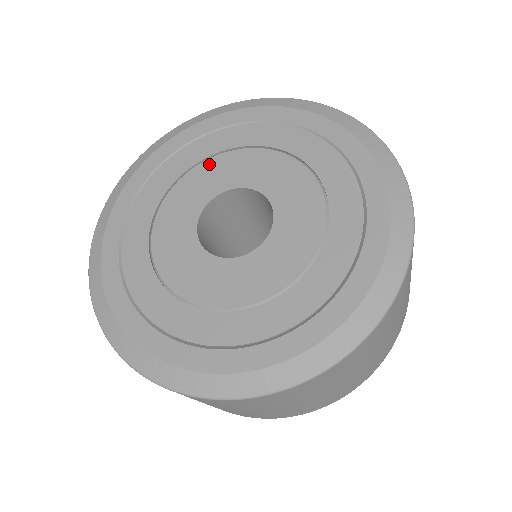
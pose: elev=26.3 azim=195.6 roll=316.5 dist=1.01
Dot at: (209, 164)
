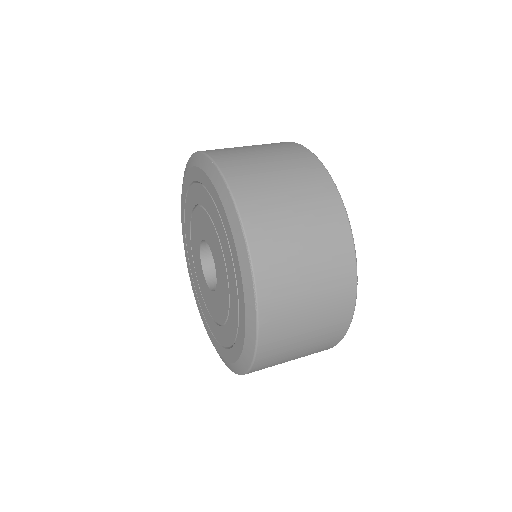
Dot at: (210, 223)
